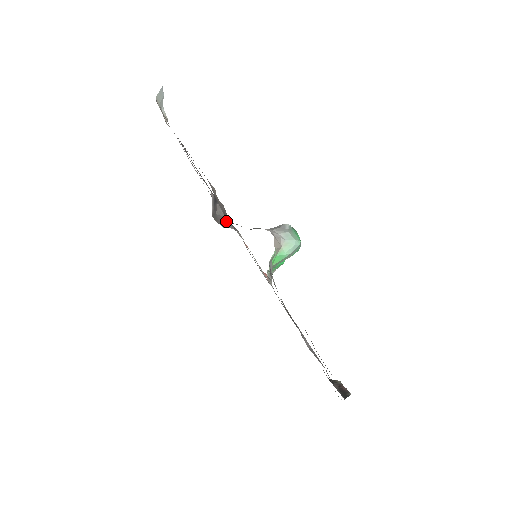
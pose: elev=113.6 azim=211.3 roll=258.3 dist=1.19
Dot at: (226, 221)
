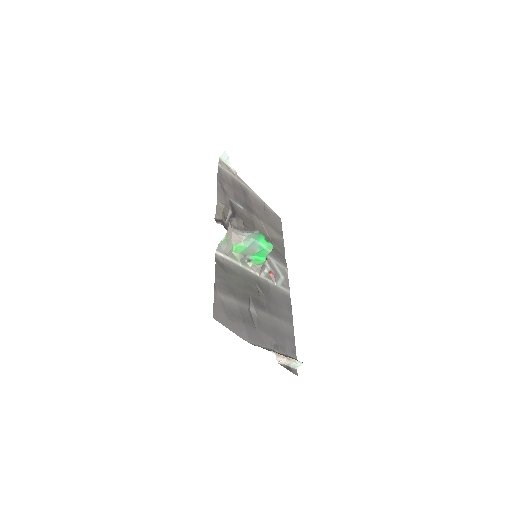
Dot at: occluded
